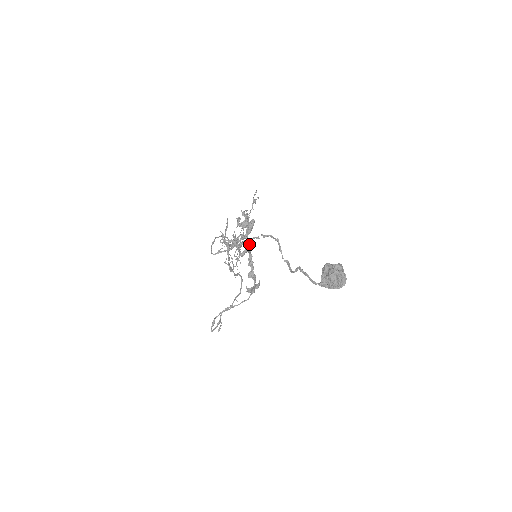
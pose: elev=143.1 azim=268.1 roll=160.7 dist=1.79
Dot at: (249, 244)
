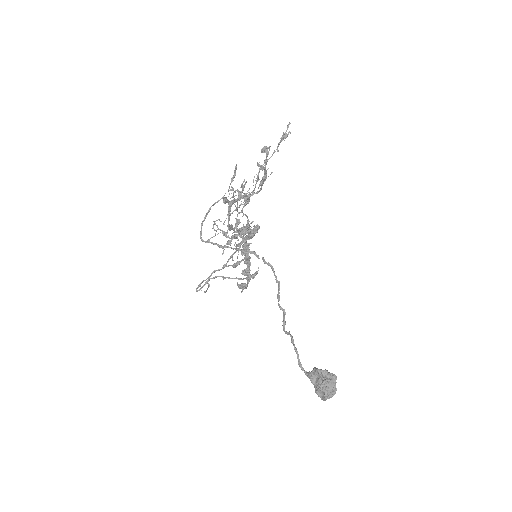
Dot at: (248, 248)
